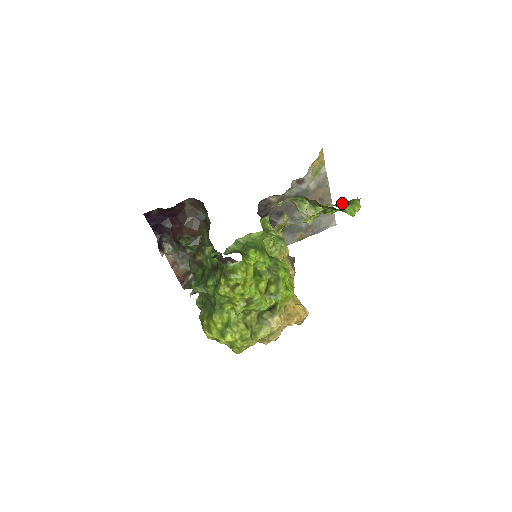
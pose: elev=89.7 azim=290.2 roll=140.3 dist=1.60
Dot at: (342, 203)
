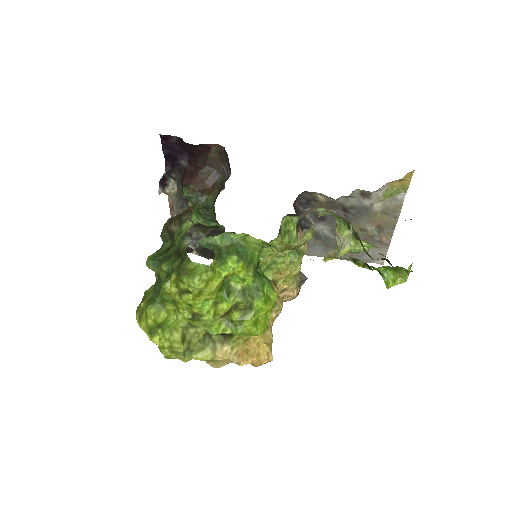
Dot at: occluded
